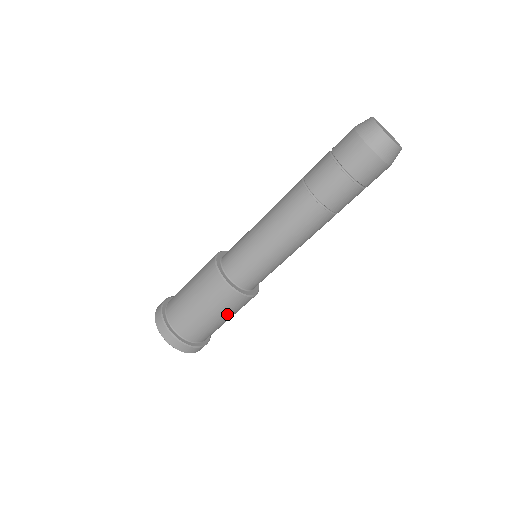
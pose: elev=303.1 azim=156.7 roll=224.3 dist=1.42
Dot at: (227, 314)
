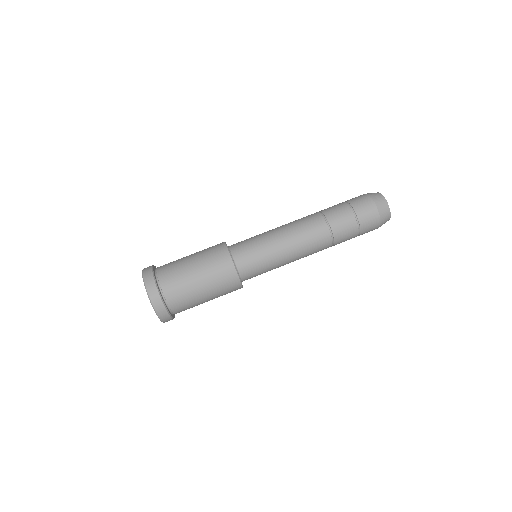
Dot at: occluded
